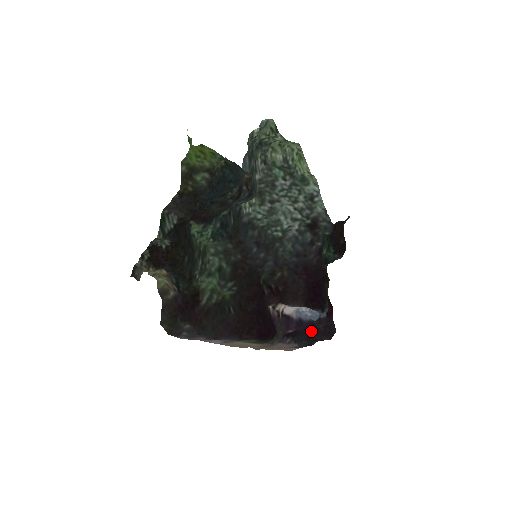
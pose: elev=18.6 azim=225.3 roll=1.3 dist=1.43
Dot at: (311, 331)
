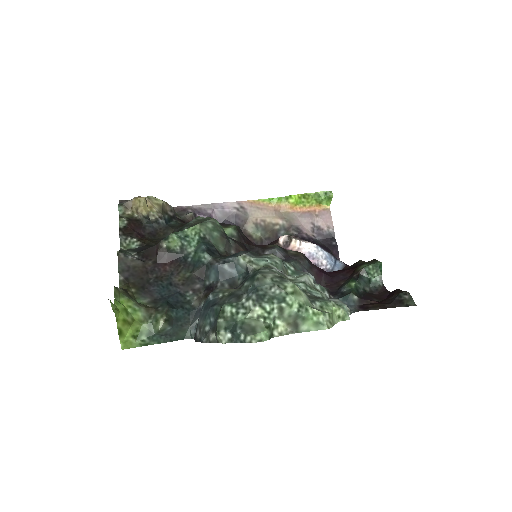
Dot at: (328, 250)
